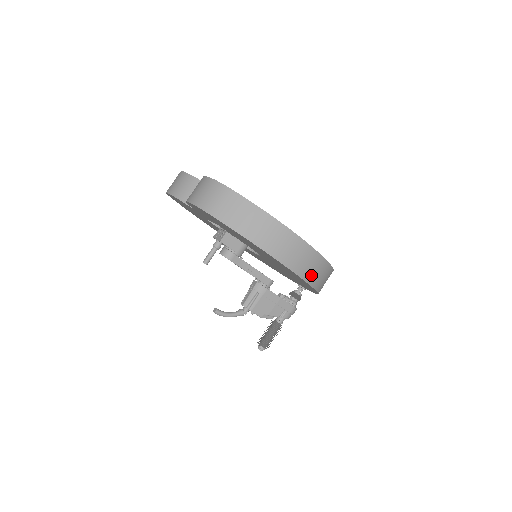
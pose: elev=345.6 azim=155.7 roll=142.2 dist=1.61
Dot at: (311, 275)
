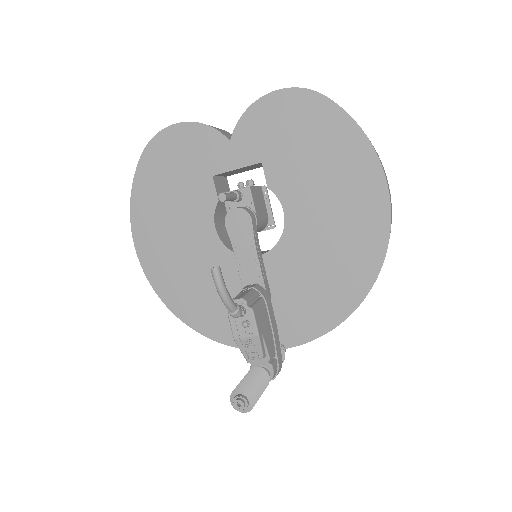
Dot at: occluded
